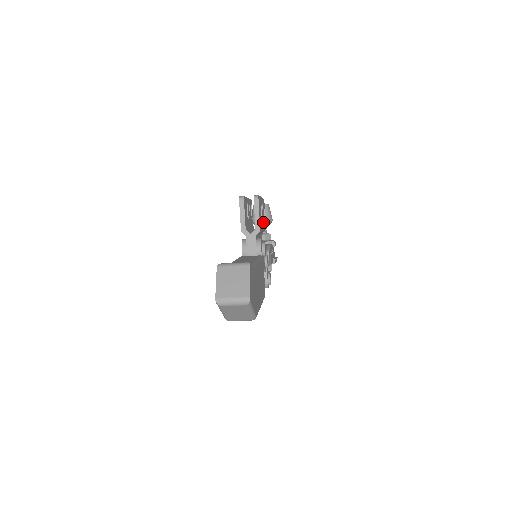
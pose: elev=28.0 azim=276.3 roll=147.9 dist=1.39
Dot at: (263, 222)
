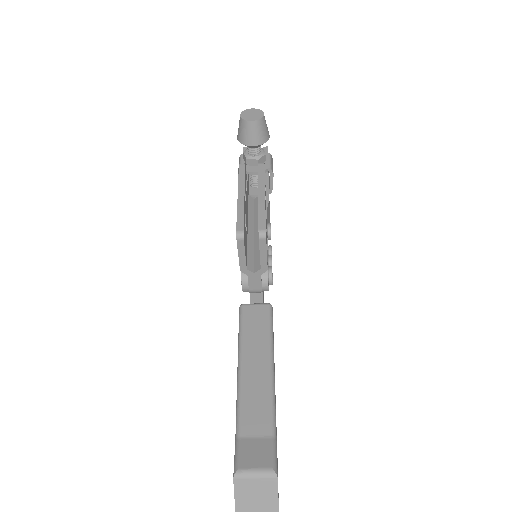
Dot at: occluded
